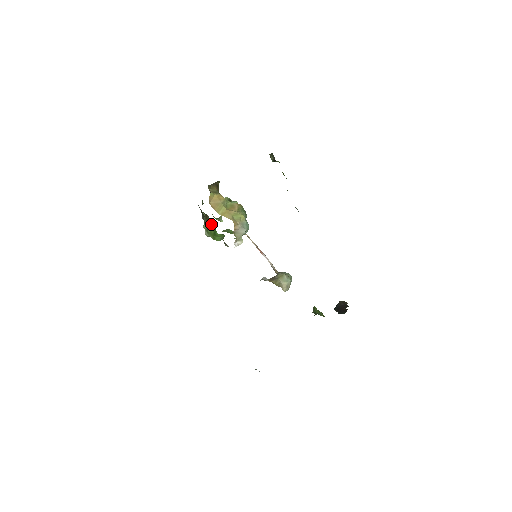
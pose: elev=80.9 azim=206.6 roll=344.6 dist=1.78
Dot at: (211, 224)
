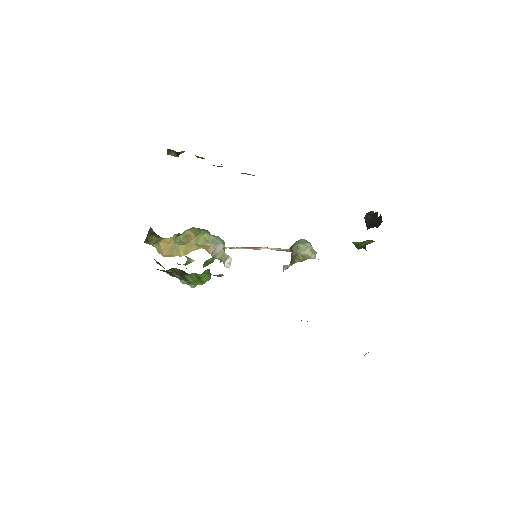
Dot at: (185, 273)
